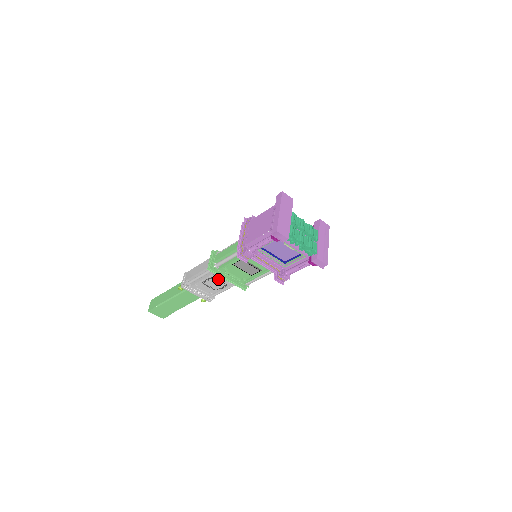
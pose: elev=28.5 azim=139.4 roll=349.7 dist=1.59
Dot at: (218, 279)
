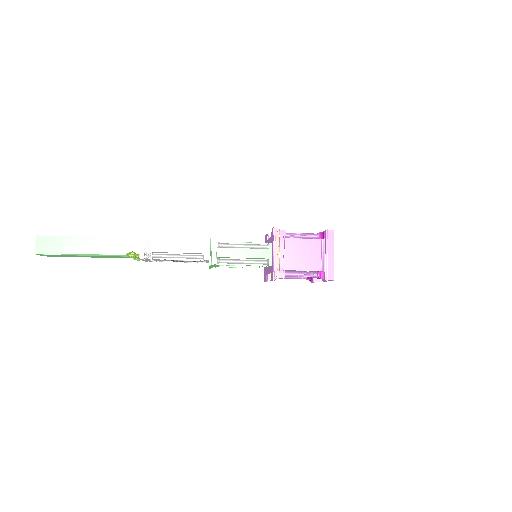
Dot at: (195, 261)
